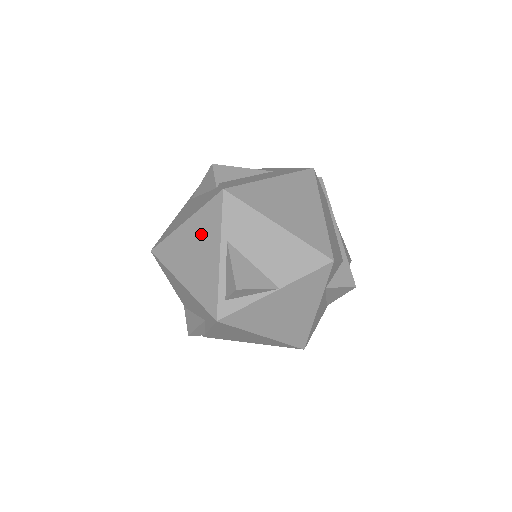
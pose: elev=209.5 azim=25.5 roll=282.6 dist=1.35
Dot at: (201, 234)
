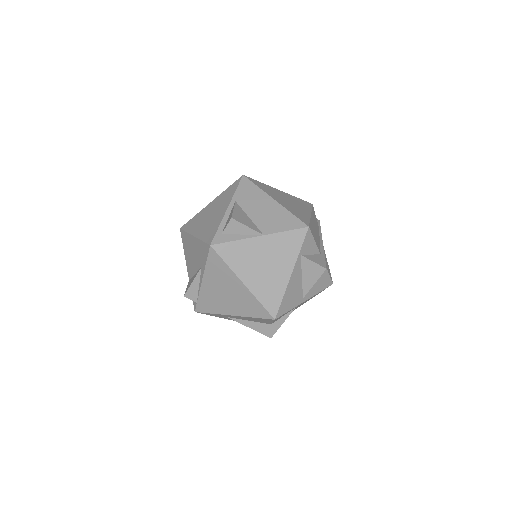
Dot at: (219, 203)
